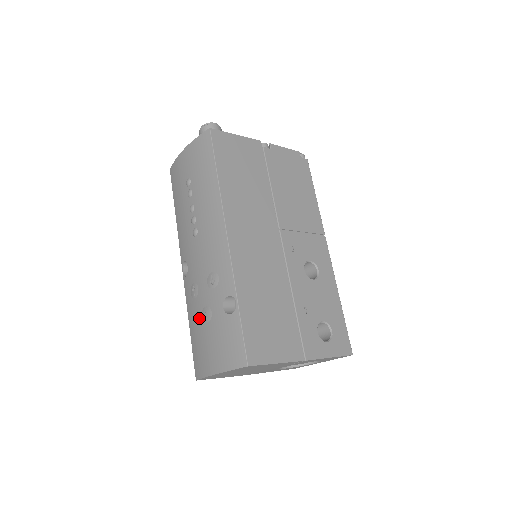
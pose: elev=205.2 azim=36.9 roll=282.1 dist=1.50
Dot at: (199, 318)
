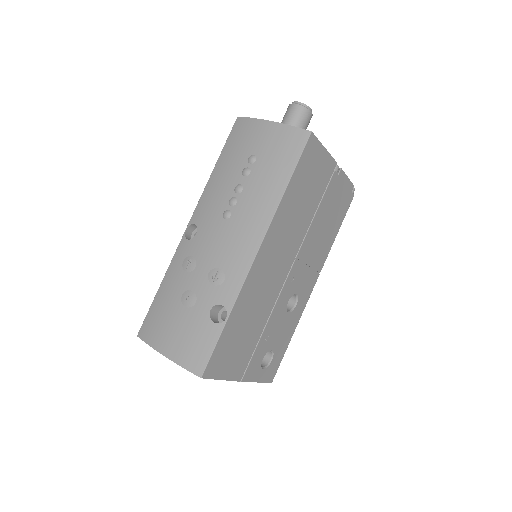
Dot at: (178, 293)
